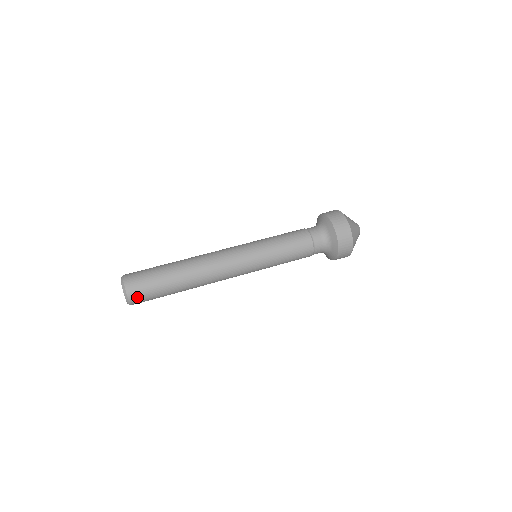
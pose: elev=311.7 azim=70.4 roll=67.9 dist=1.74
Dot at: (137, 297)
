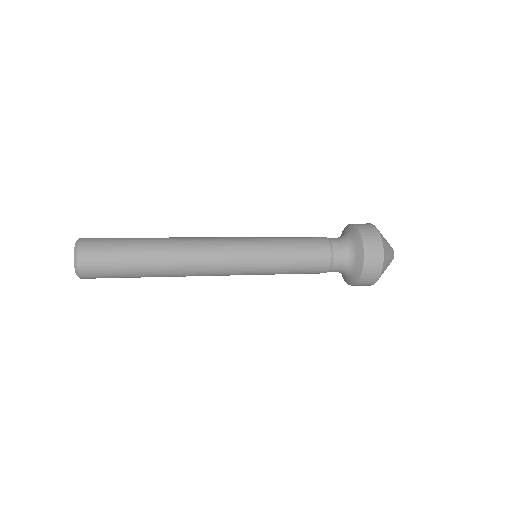
Dot at: (89, 256)
